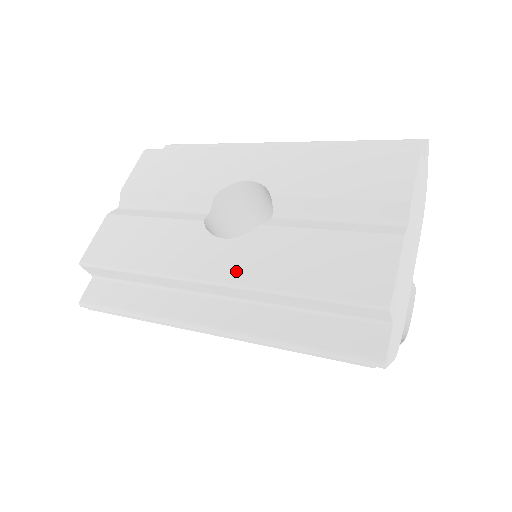
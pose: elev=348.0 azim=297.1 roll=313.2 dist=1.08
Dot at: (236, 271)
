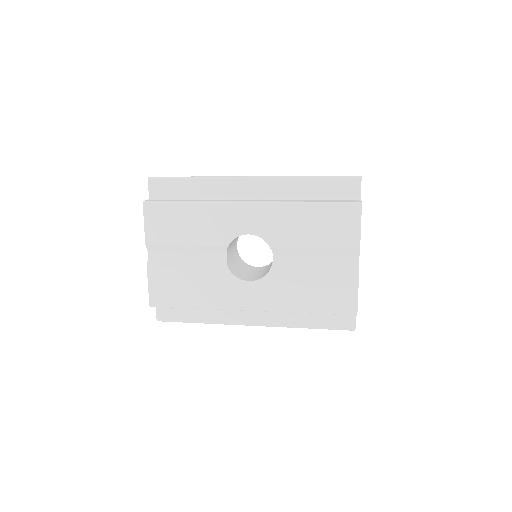
Dot at: (266, 303)
